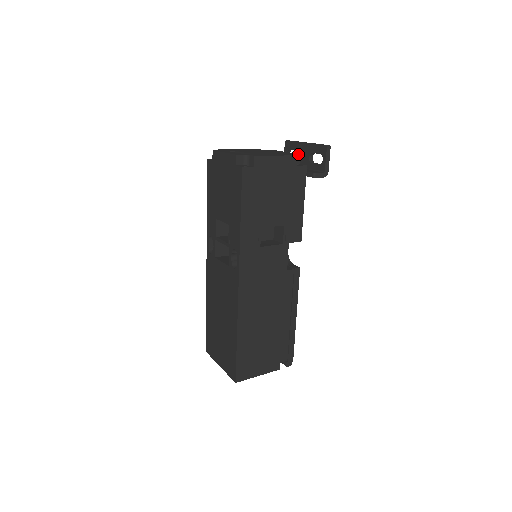
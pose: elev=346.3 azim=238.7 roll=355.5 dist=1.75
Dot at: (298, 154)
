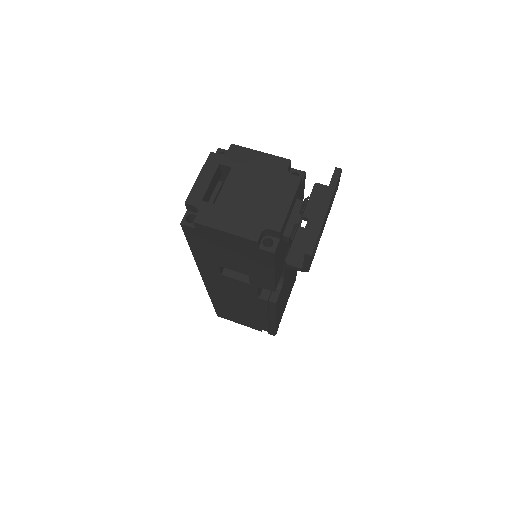
Dot at: (277, 231)
